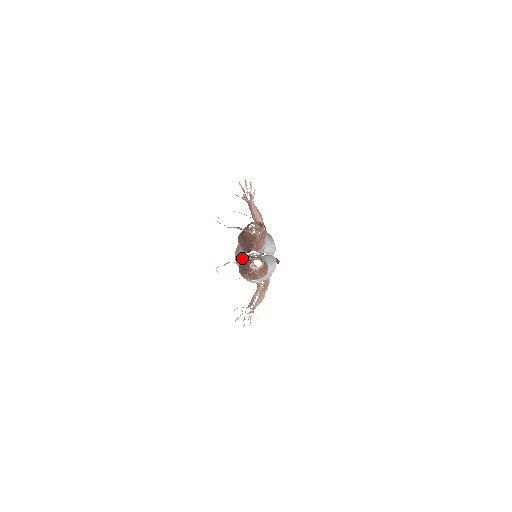
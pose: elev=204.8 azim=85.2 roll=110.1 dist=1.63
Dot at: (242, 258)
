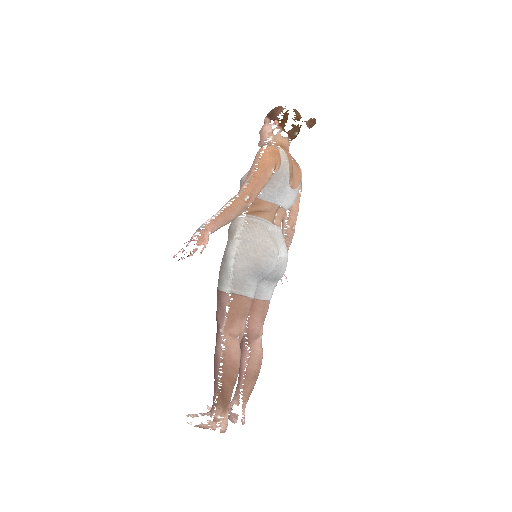
Dot at: occluded
